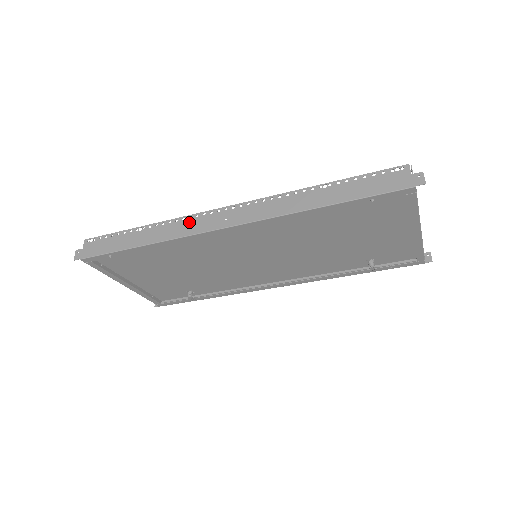
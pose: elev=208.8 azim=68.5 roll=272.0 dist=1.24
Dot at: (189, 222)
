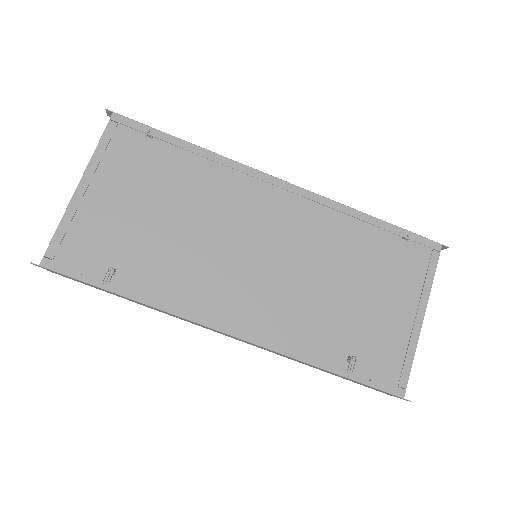
Dot at: occluded
